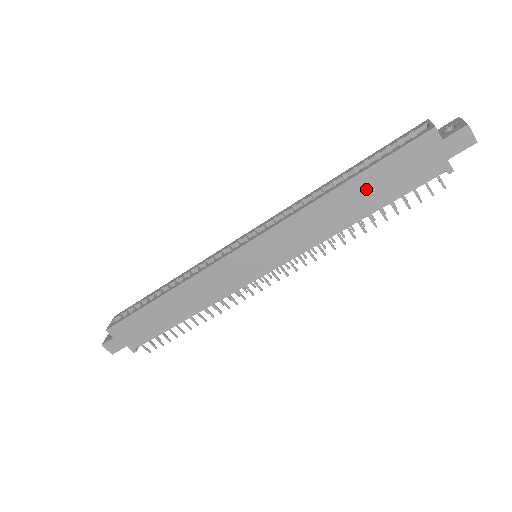
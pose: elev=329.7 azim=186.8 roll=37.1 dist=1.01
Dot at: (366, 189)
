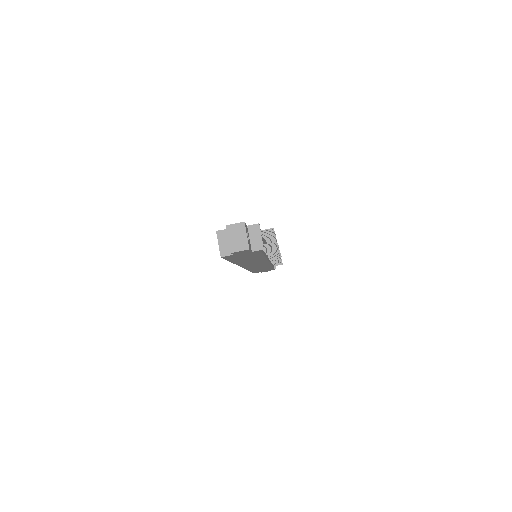
Dot at: (244, 259)
